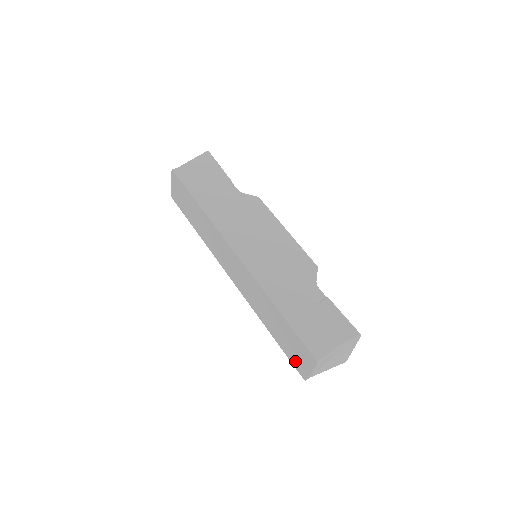
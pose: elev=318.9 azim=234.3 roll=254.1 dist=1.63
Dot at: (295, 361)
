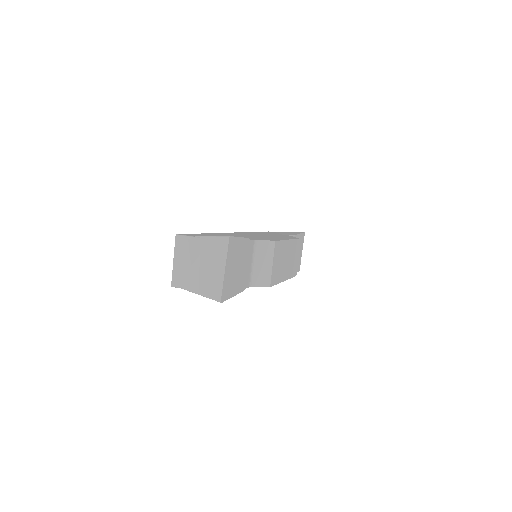
Dot at: occluded
